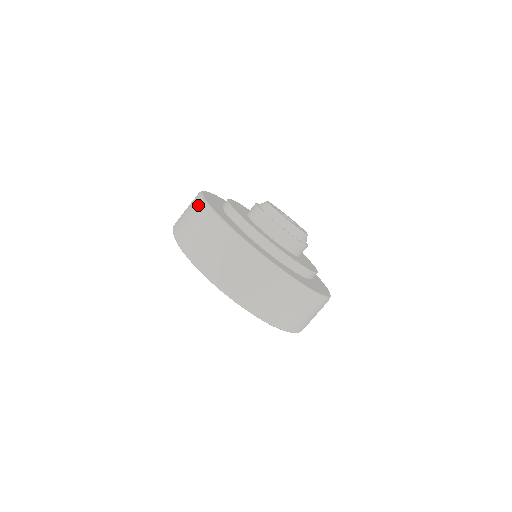
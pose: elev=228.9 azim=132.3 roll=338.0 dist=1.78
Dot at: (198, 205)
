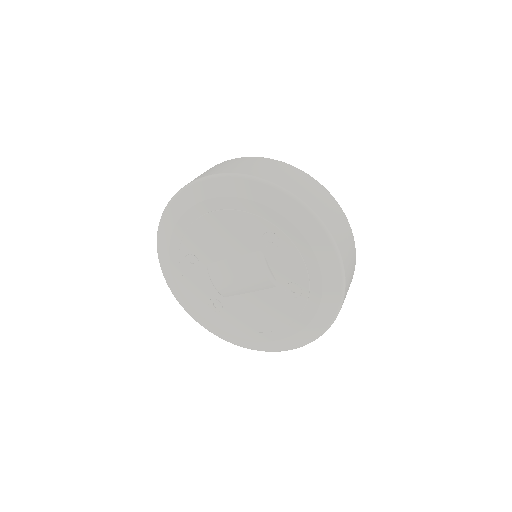
Dot at: (229, 160)
